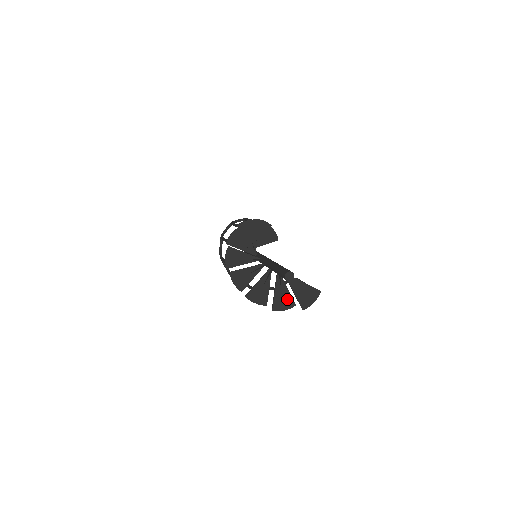
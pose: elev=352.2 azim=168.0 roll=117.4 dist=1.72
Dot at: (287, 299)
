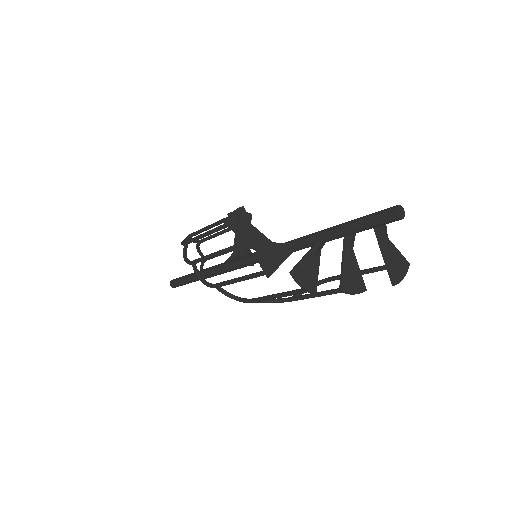
Dot at: (357, 277)
